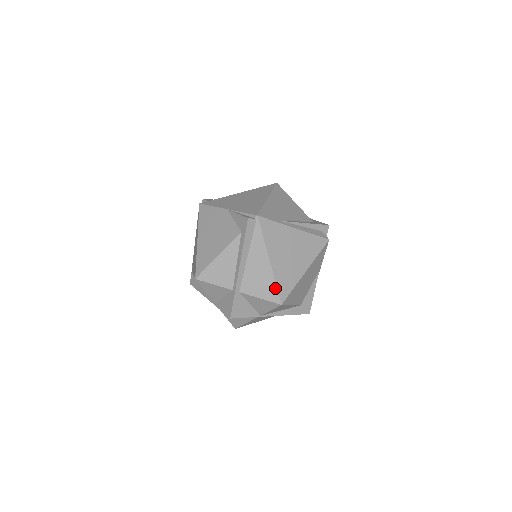
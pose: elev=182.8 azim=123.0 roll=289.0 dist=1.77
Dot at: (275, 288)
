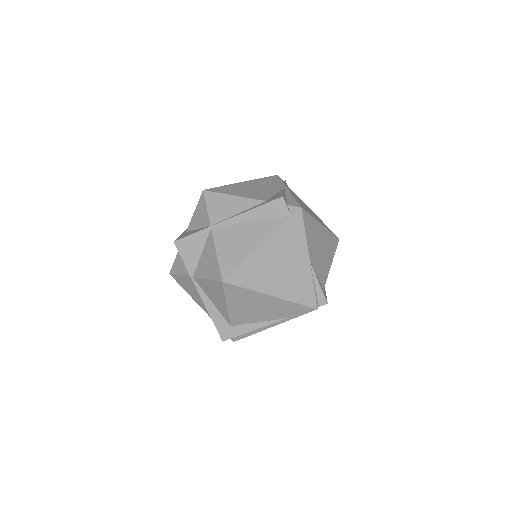
Dot at: occluded
